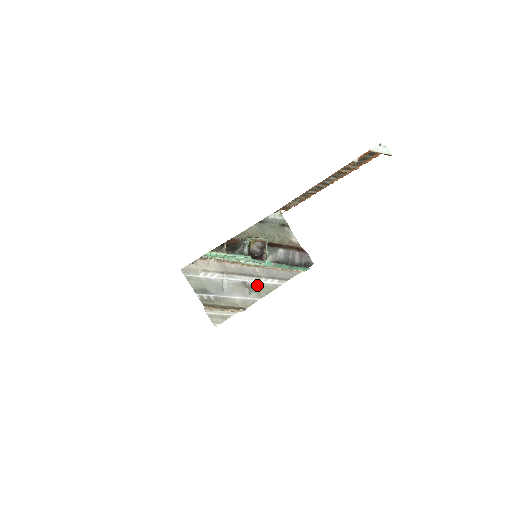
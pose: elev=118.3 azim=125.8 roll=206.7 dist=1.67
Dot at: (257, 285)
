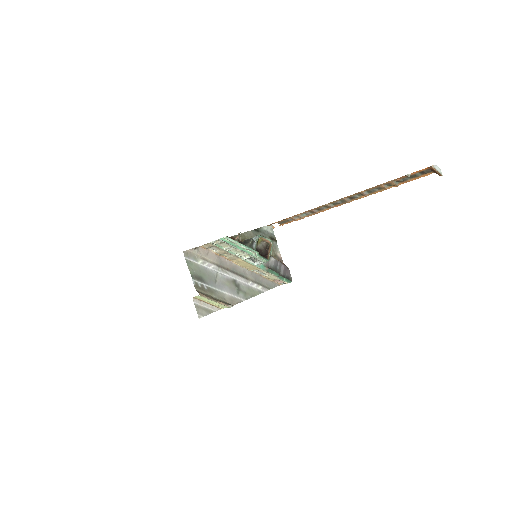
Dot at: (245, 286)
